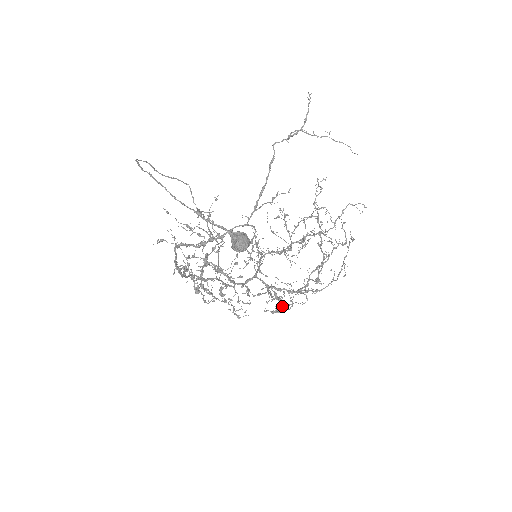
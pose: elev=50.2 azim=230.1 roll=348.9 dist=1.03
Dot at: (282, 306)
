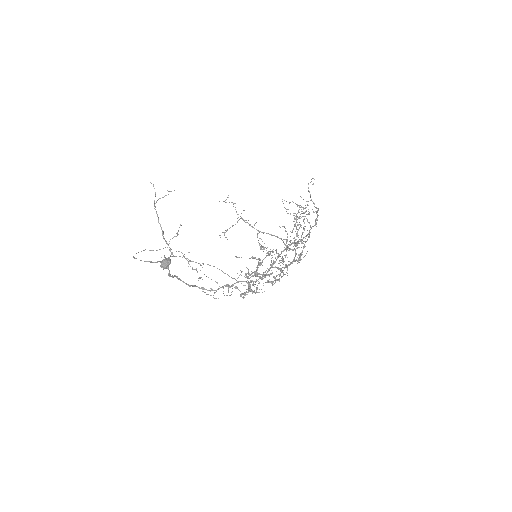
Dot at: (281, 277)
